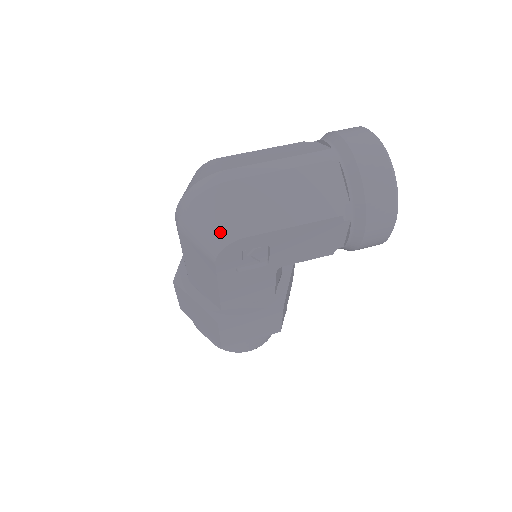
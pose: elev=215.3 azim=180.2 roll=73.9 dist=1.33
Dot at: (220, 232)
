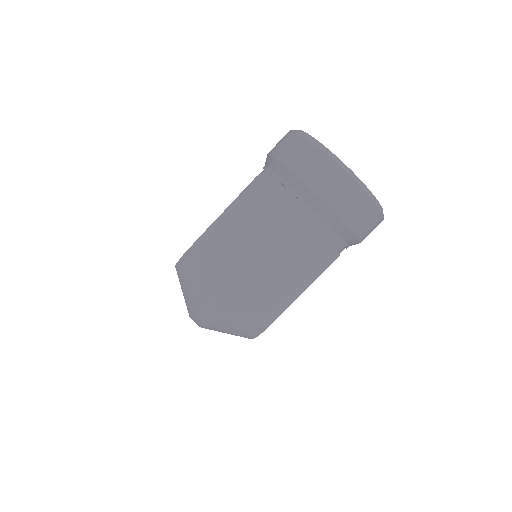
Dot at: (247, 331)
